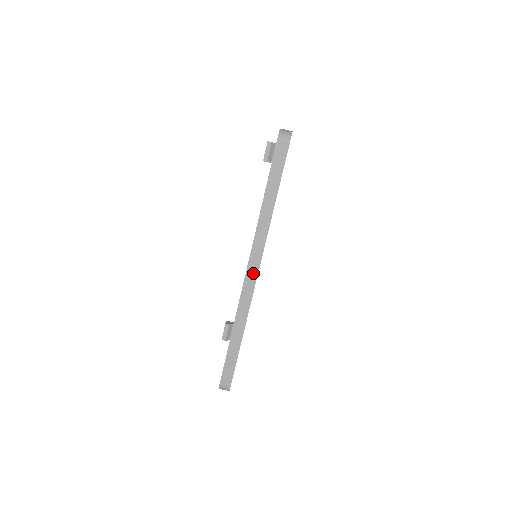
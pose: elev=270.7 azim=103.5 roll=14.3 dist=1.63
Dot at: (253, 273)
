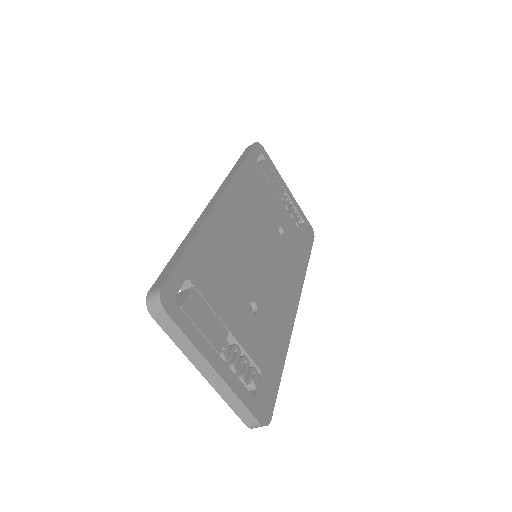
Dot at: occluded
